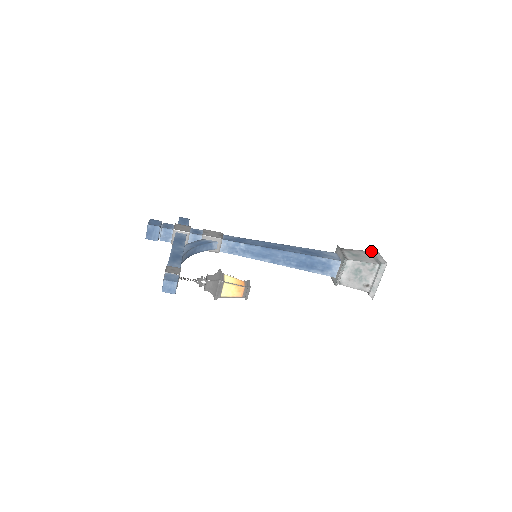
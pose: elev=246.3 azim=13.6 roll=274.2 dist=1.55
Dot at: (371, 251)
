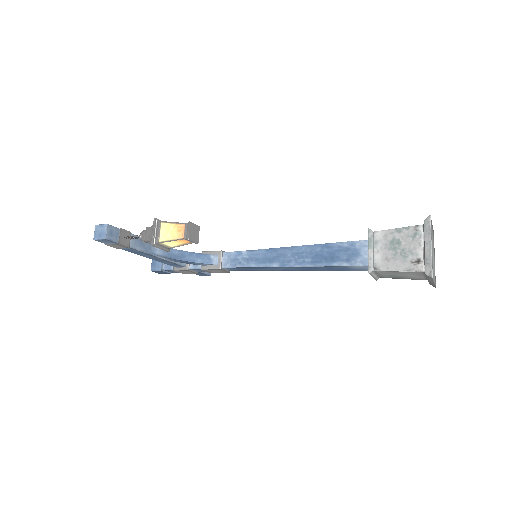
Dot at: occluded
